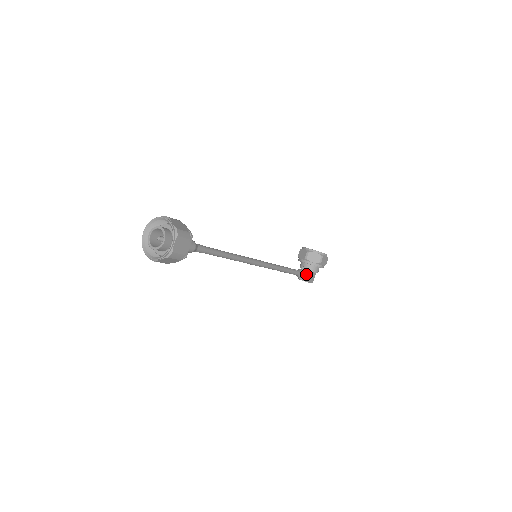
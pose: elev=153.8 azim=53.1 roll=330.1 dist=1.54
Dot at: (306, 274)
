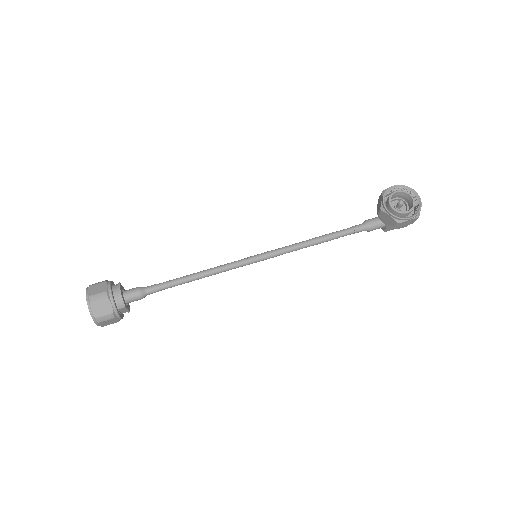
Dot at: (378, 227)
